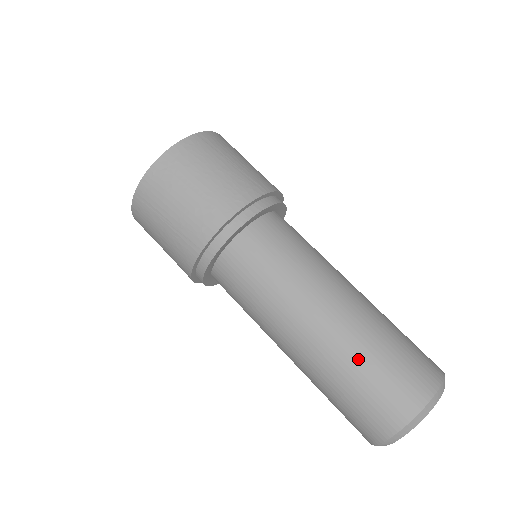
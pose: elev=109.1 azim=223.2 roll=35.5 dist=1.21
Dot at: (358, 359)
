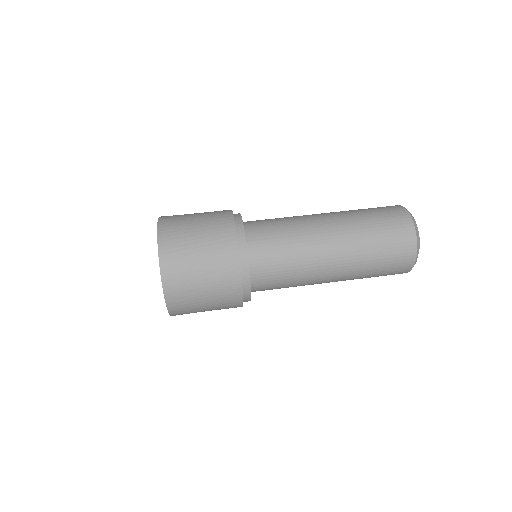
Dot at: (360, 215)
